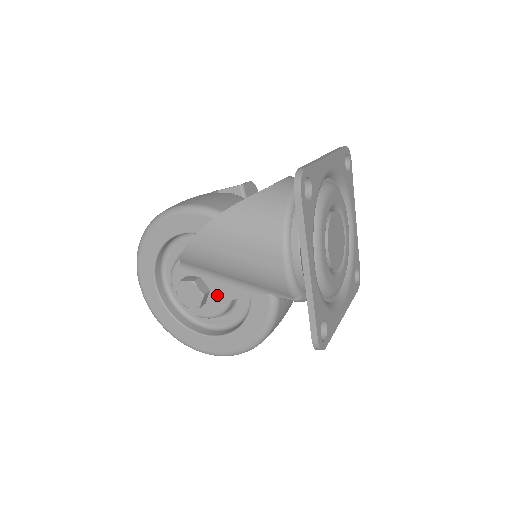
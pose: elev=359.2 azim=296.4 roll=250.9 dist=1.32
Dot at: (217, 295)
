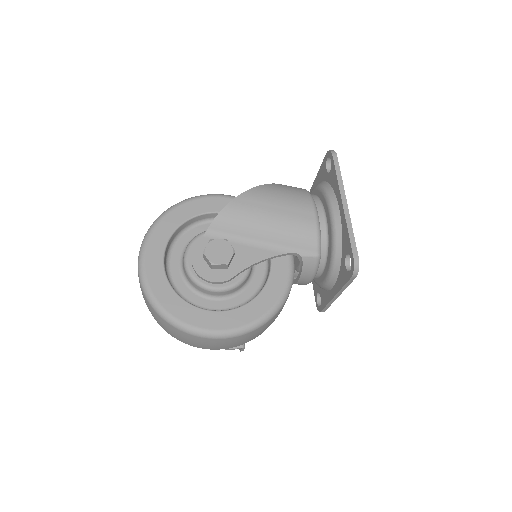
Dot at: (242, 259)
